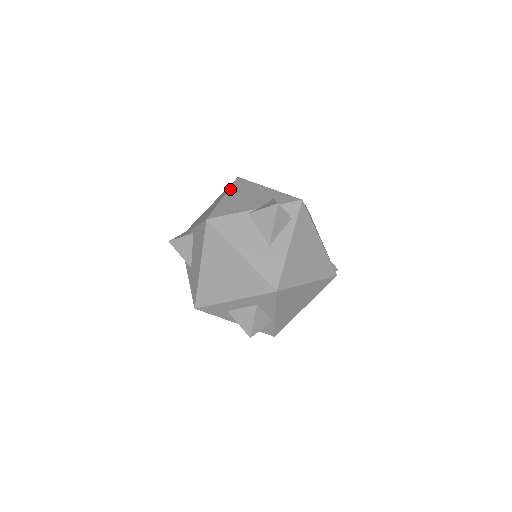
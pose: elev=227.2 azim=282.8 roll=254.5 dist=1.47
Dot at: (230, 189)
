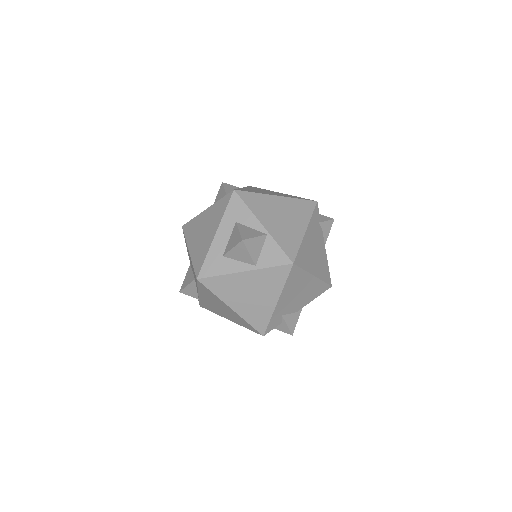
Dot at: occluded
